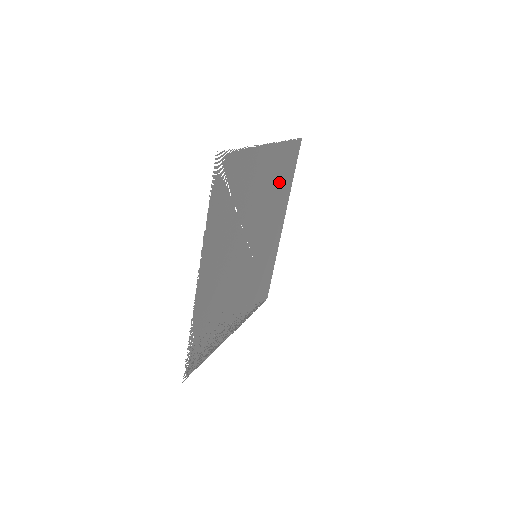
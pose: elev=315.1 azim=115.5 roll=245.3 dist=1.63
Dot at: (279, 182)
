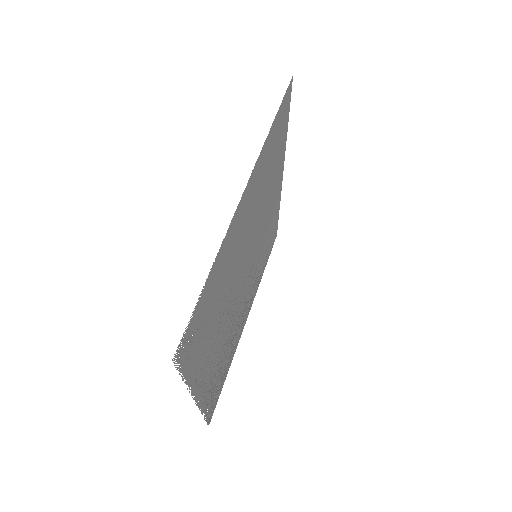
Dot at: (269, 170)
